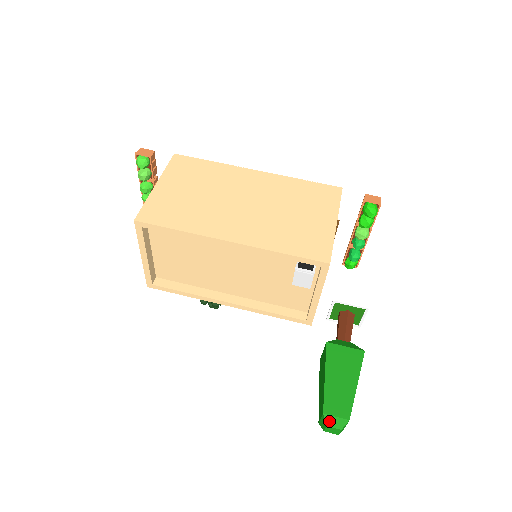
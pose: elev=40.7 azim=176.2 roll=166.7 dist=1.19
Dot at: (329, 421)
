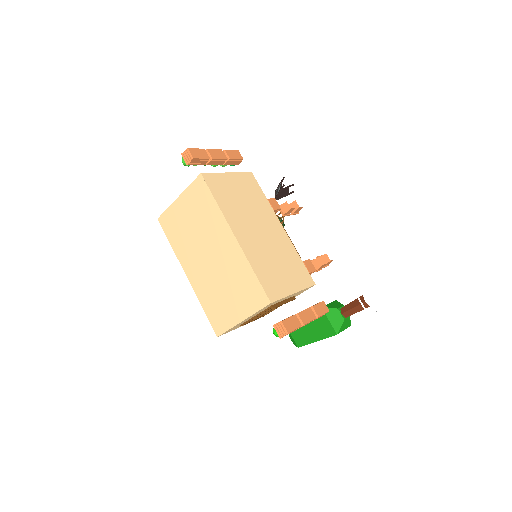
Dot at: (291, 337)
